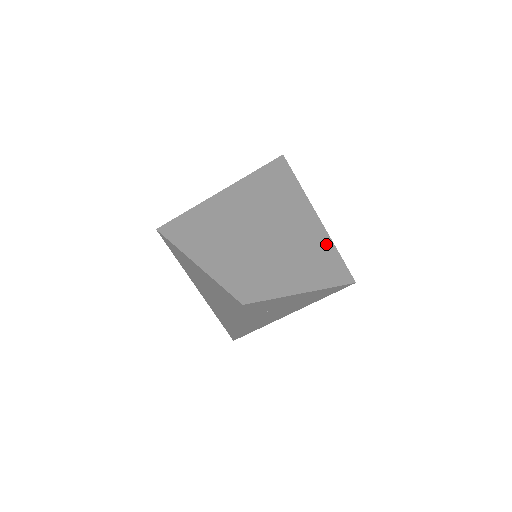
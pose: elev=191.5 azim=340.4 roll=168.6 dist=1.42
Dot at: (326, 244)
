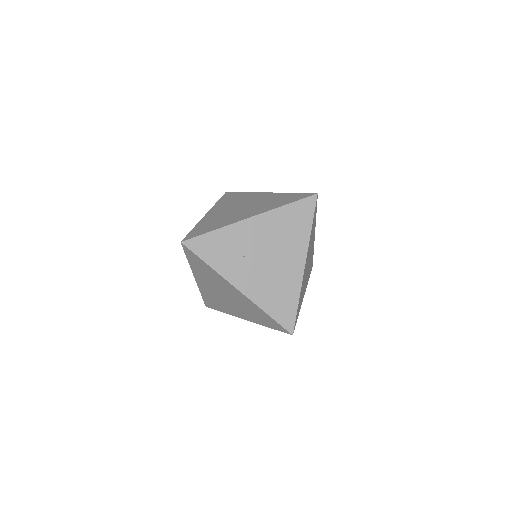
Dot at: (274, 196)
